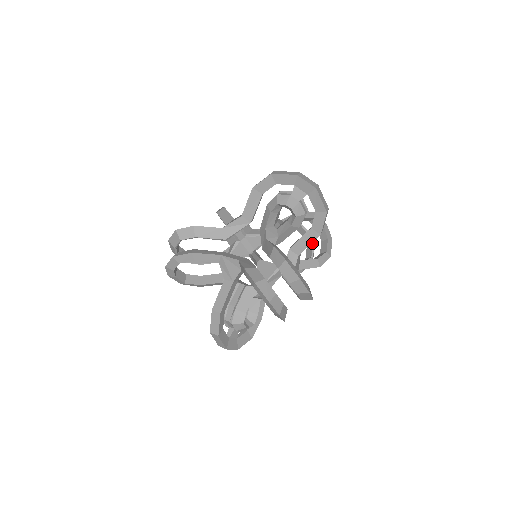
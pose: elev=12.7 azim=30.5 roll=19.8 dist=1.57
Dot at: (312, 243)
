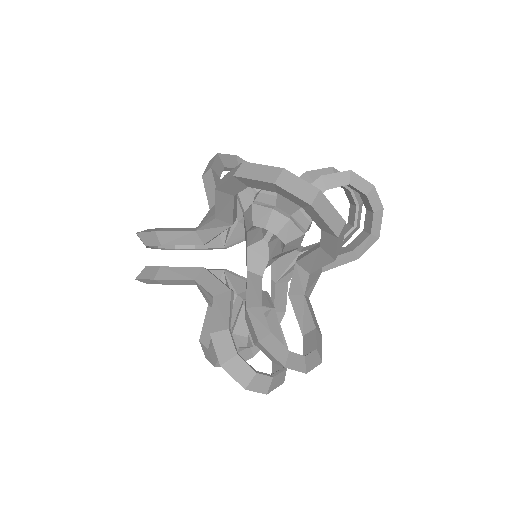
Dot at: (355, 204)
